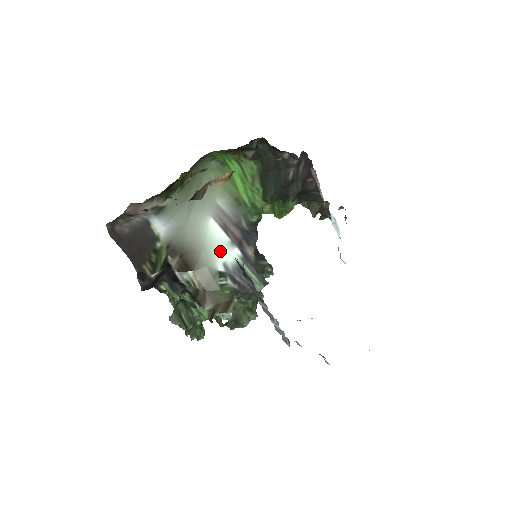
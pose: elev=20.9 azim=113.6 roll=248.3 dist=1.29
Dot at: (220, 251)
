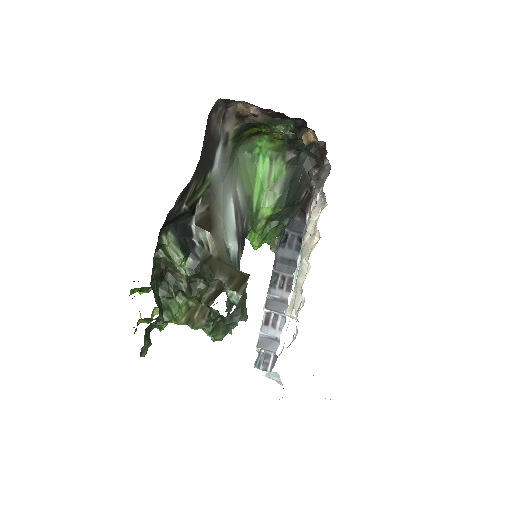
Dot at: (230, 233)
